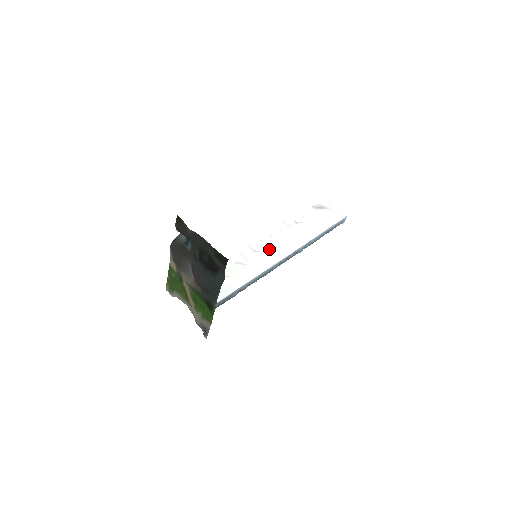
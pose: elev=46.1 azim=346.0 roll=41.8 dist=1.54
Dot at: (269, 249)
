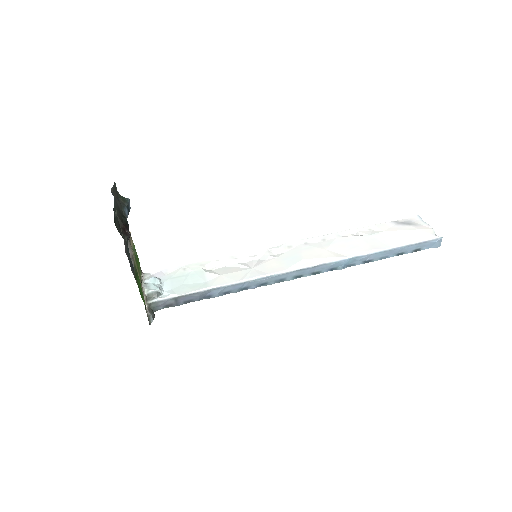
Dot at: (291, 256)
